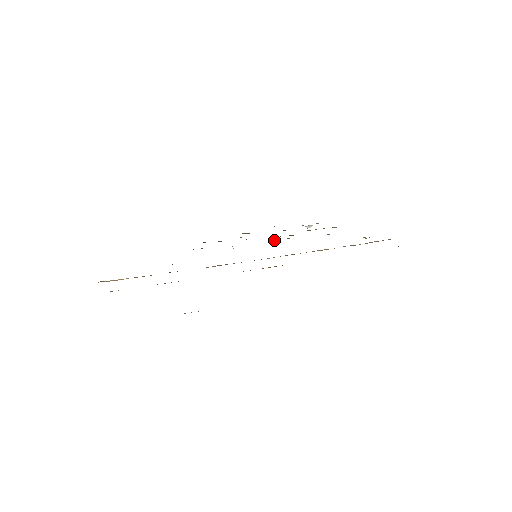
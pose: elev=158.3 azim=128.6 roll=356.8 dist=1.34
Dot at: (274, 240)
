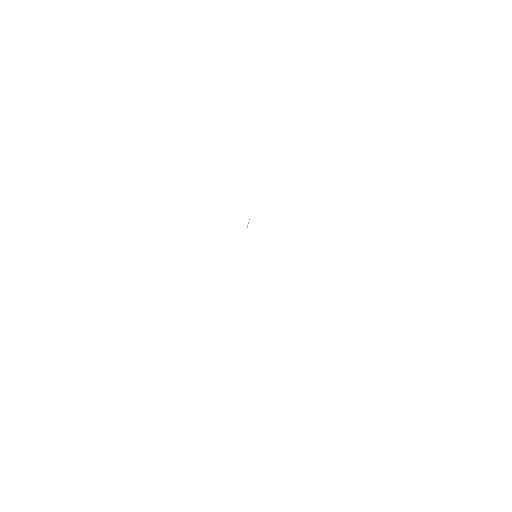
Dot at: occluded
